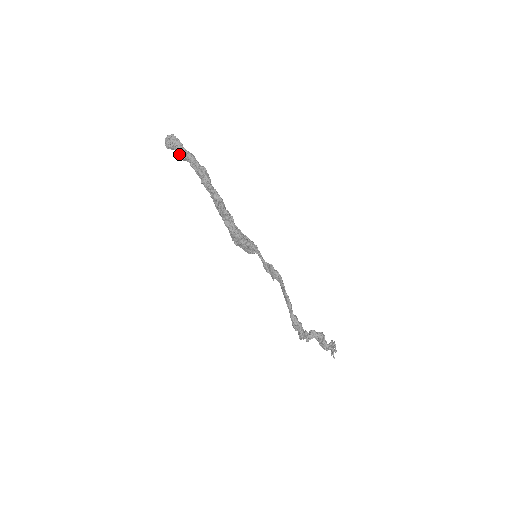
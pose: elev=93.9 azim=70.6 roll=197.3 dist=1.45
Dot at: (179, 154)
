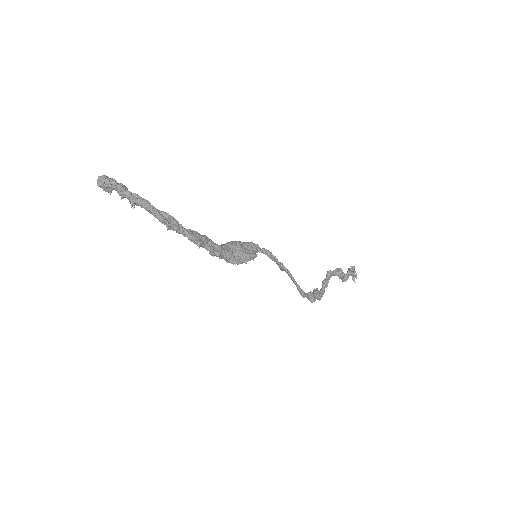
Dot at: occluded
